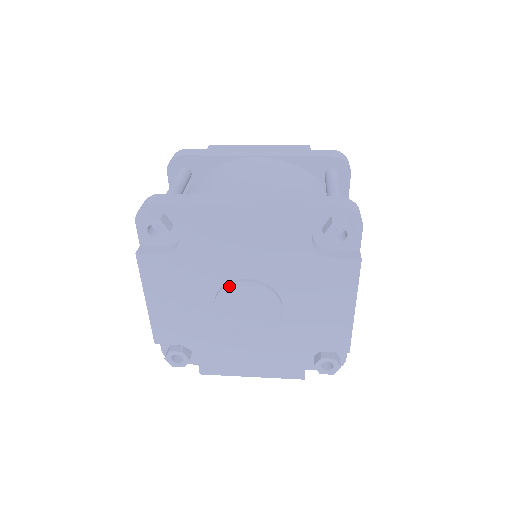
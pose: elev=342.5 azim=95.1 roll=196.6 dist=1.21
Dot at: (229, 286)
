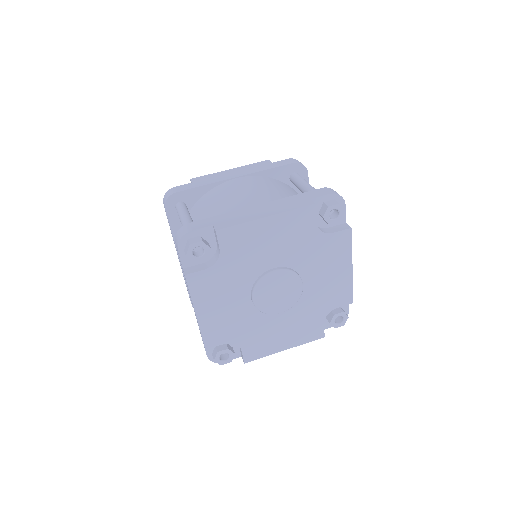
Dot at: (262, 278)
